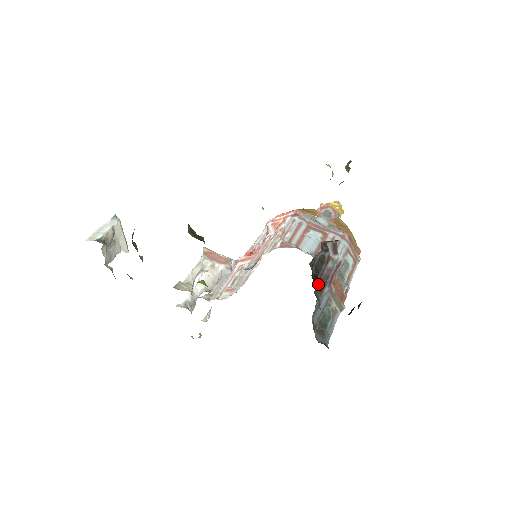
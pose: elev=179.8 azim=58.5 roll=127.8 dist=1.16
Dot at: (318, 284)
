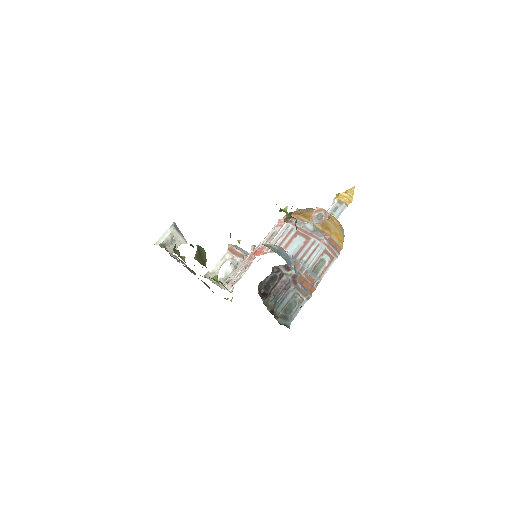
Dot at: (269, 294)
